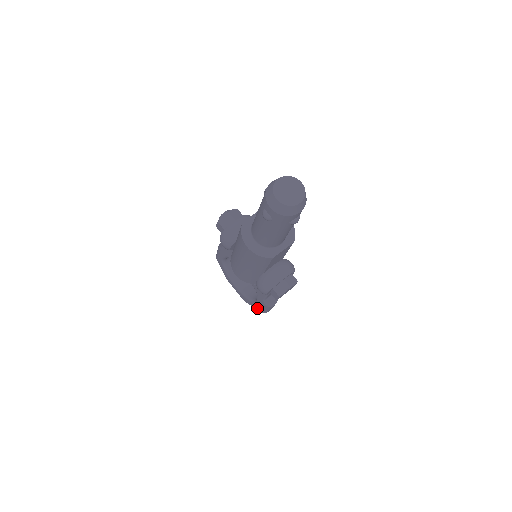
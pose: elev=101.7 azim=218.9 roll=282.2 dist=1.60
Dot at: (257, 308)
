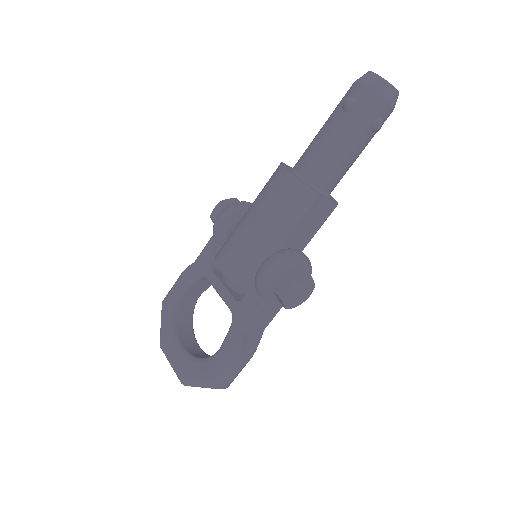
Dot at: (212, 369)
